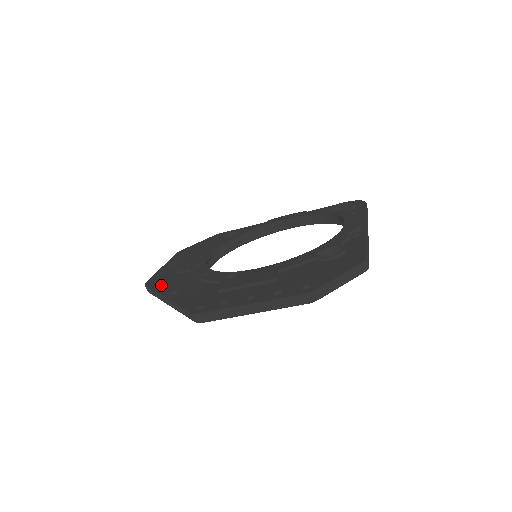
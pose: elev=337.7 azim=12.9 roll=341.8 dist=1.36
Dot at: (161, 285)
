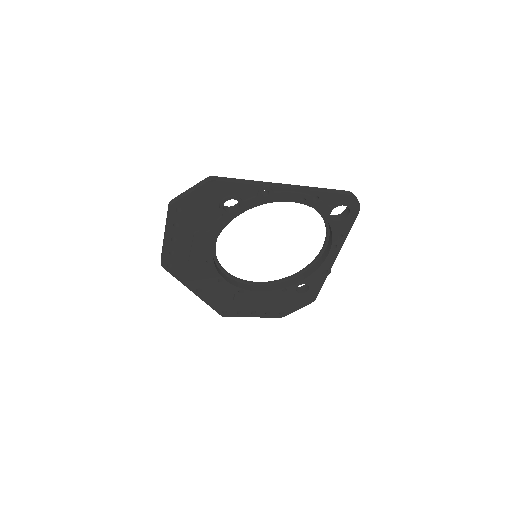
Dot at: occluded
